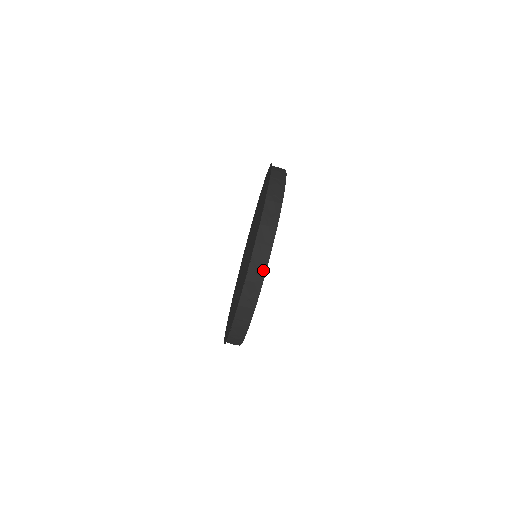
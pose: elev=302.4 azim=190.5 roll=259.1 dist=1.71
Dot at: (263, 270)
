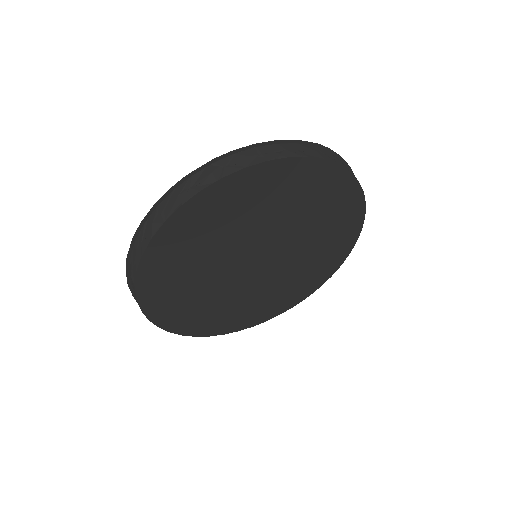
Dot at: (146, 243)
